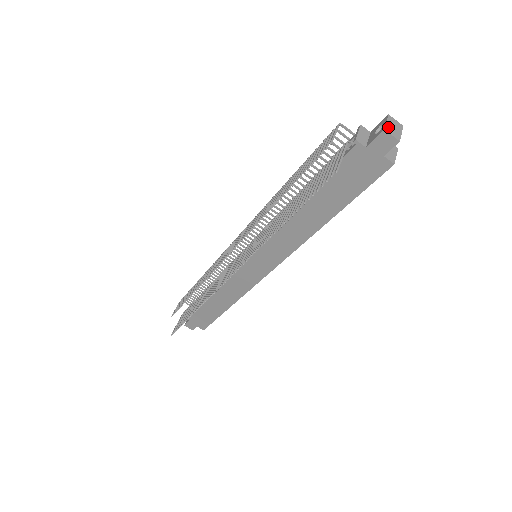
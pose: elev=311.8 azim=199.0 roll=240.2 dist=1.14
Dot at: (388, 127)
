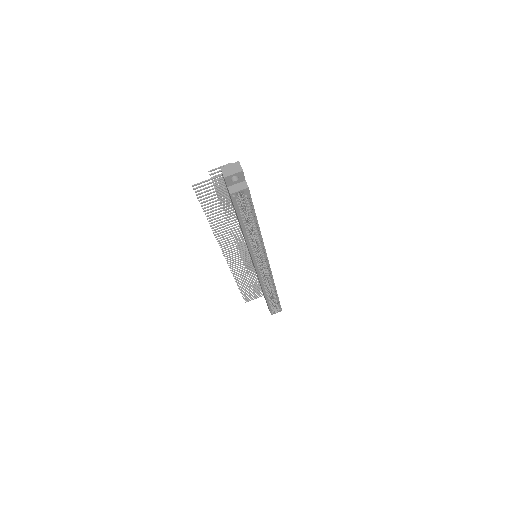
Dot at: (226, 167)
